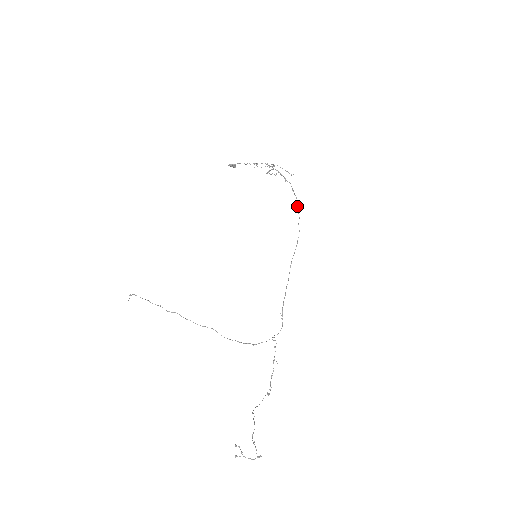
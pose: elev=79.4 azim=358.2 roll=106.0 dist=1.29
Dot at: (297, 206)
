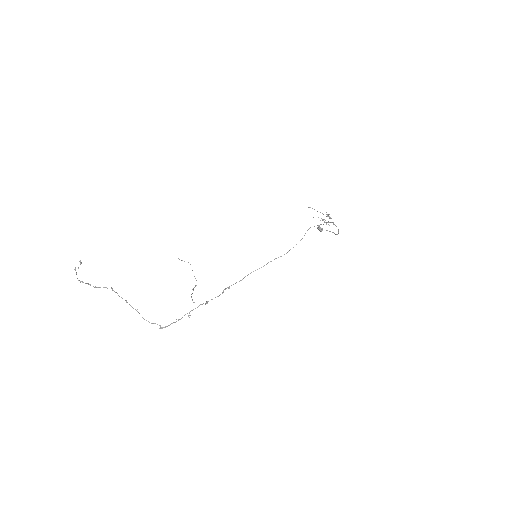
Dot at: (307, 230)
